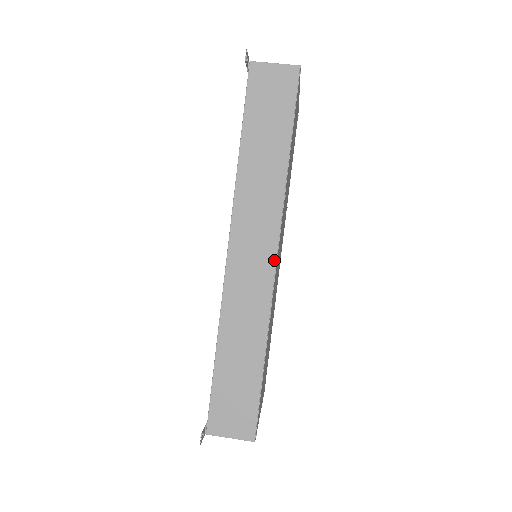
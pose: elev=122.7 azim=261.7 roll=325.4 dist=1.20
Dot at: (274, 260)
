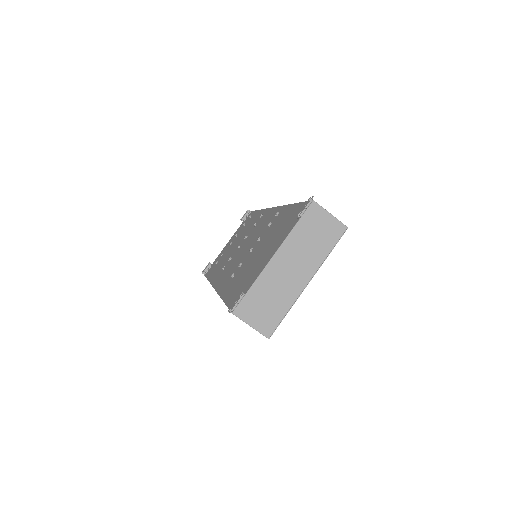
Dot at: occluded
